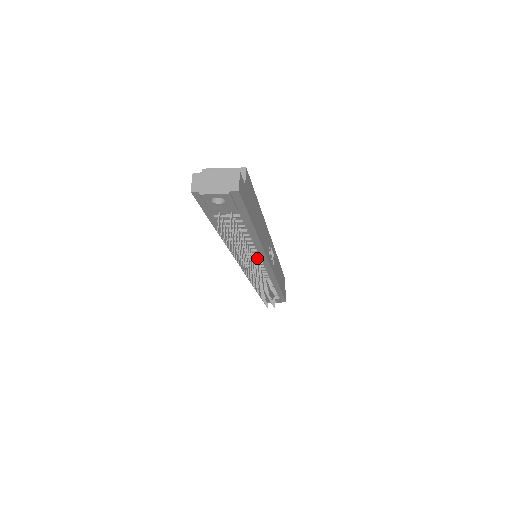
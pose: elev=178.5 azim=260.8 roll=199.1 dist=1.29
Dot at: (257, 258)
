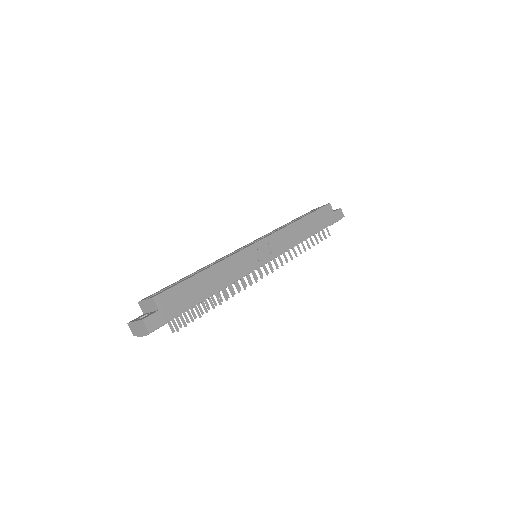
Dot at: occluded
